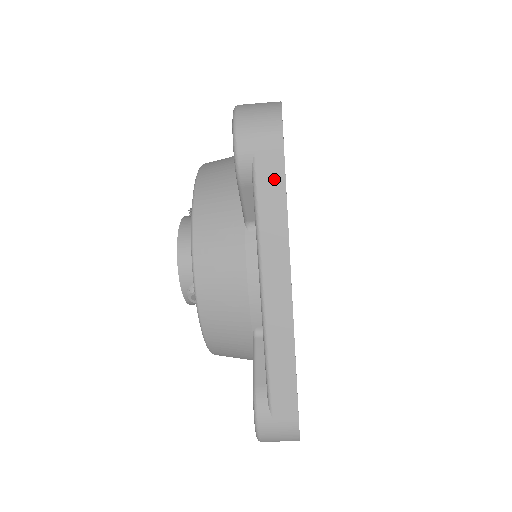
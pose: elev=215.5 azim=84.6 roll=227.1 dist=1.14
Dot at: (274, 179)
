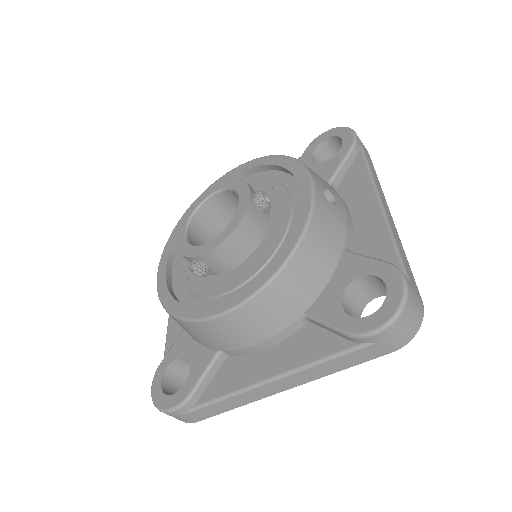
Dot at: (365, 357)
